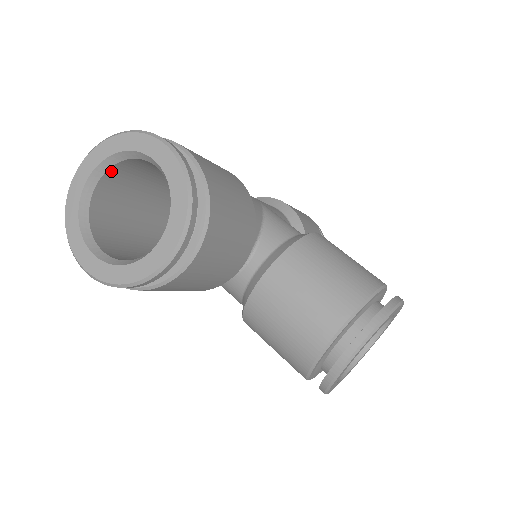
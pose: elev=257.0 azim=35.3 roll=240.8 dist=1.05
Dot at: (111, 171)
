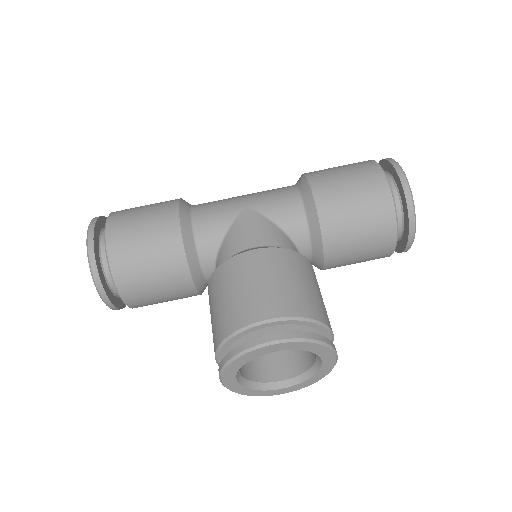
Dot at: occluded
